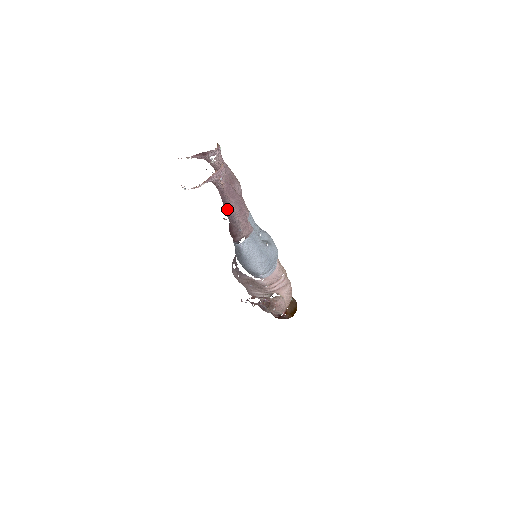
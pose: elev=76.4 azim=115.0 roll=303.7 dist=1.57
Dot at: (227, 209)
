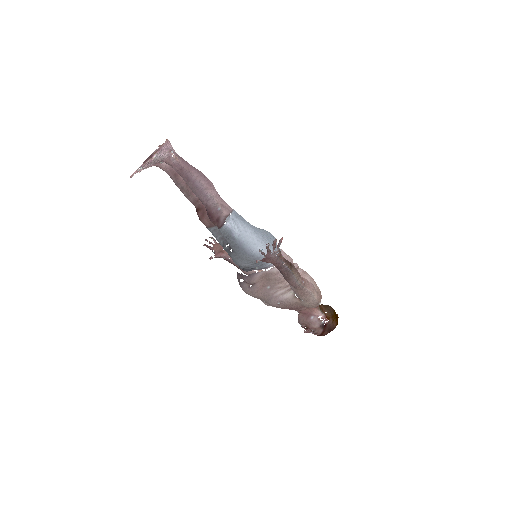
Dot at: (194, 185)
